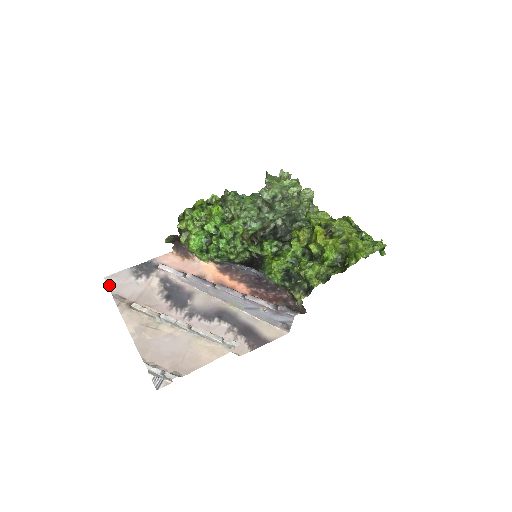
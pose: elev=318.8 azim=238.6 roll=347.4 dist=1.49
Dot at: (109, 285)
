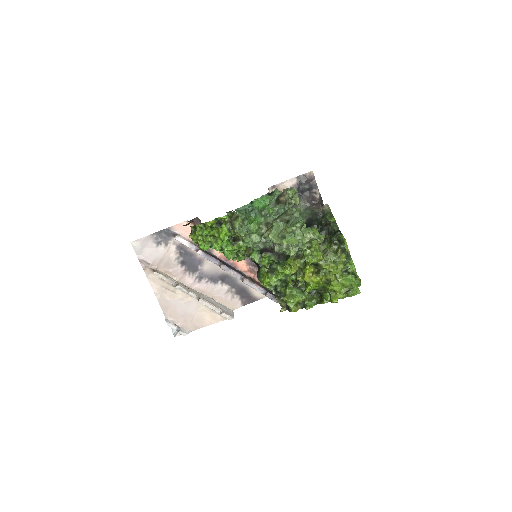
Dot at: (135, 250)
